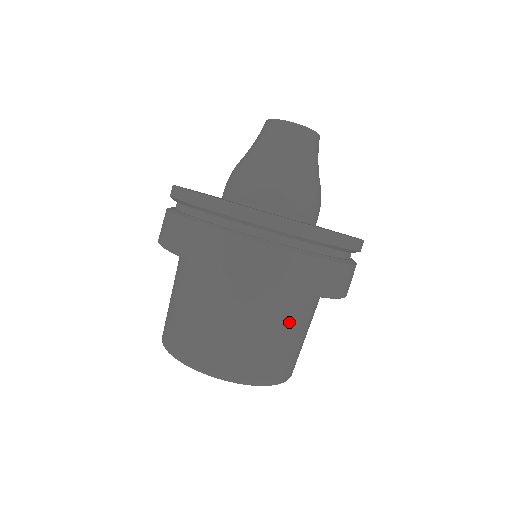
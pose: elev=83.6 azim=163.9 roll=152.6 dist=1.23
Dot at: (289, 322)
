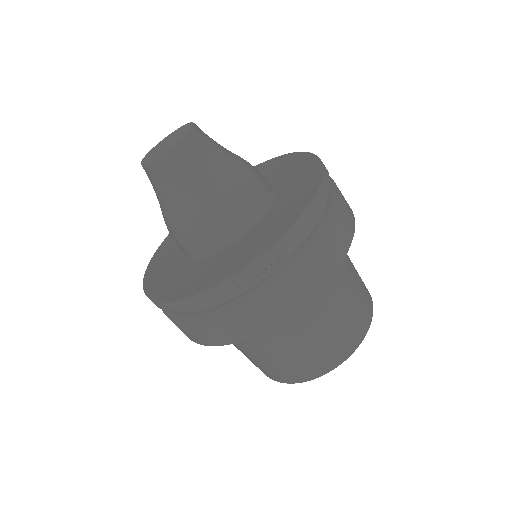
Dot at: occluded
